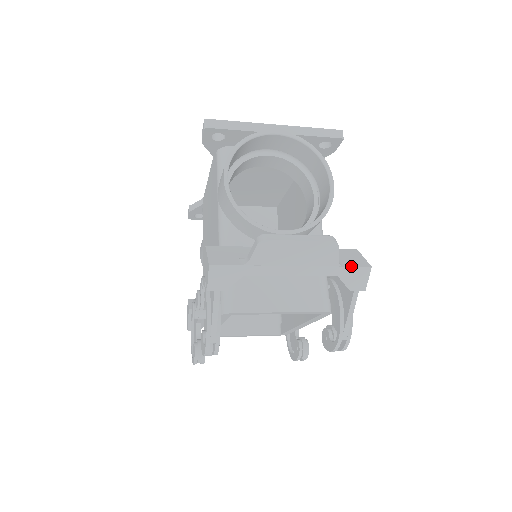
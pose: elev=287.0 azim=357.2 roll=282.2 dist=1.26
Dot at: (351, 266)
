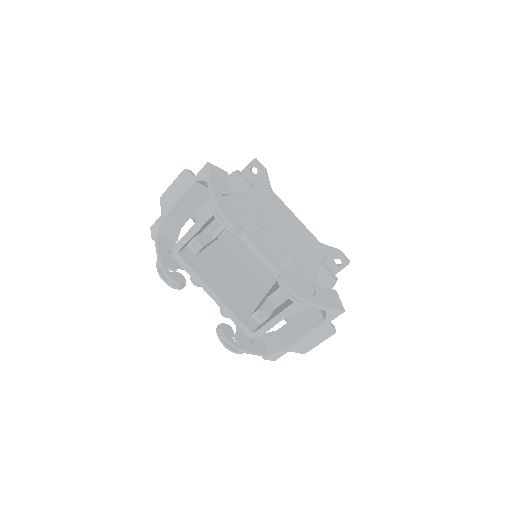
Dot at: (199, 172)
